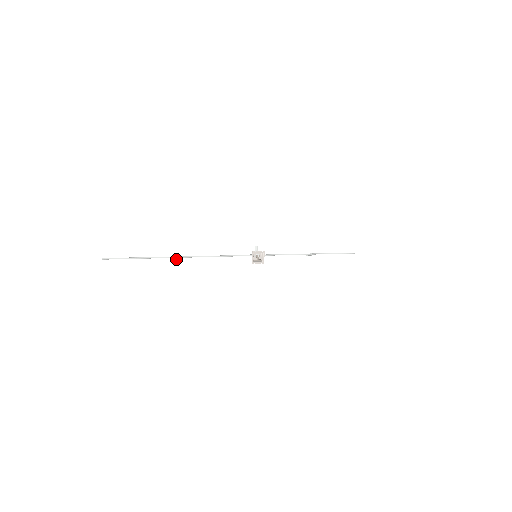
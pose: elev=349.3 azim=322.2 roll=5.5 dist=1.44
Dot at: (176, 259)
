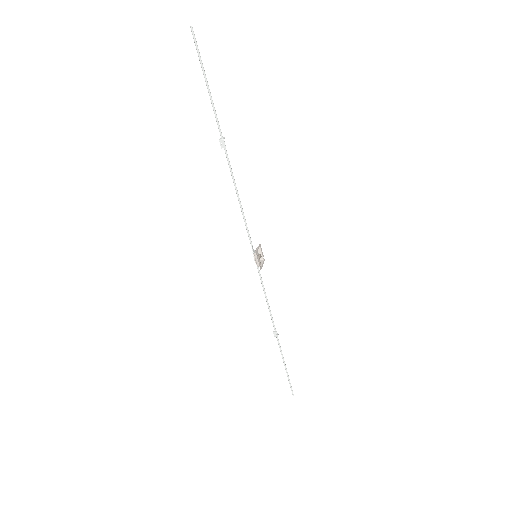
Dot at: (223, 139)
